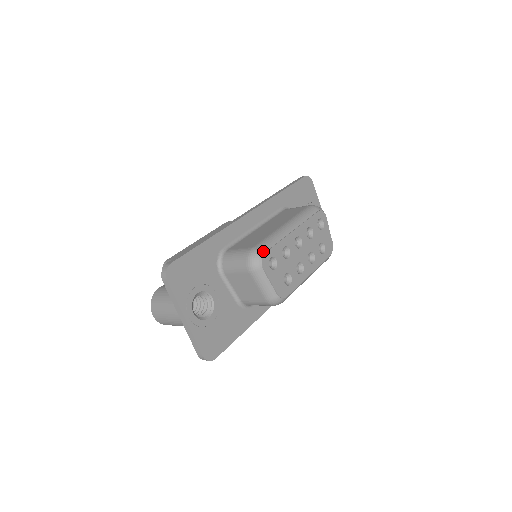
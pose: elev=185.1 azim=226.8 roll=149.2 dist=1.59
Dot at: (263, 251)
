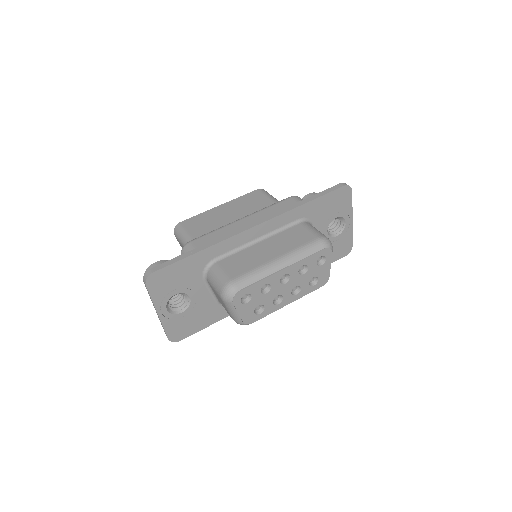
Dot at: (239, 288)
